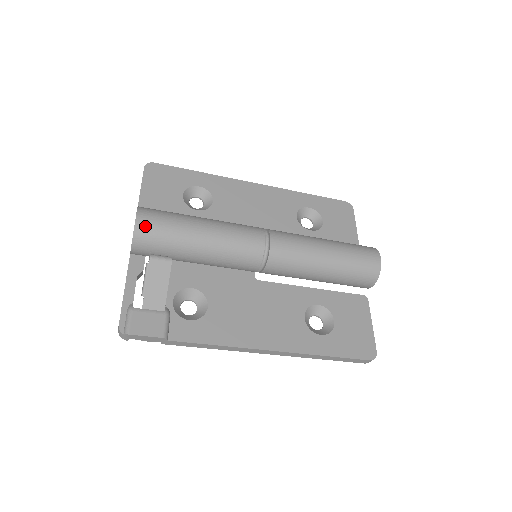
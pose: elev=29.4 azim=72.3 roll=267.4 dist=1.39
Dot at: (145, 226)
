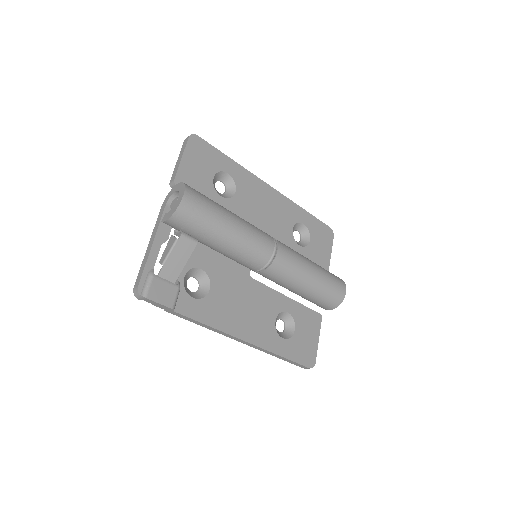
Dot at: (188, 207)
